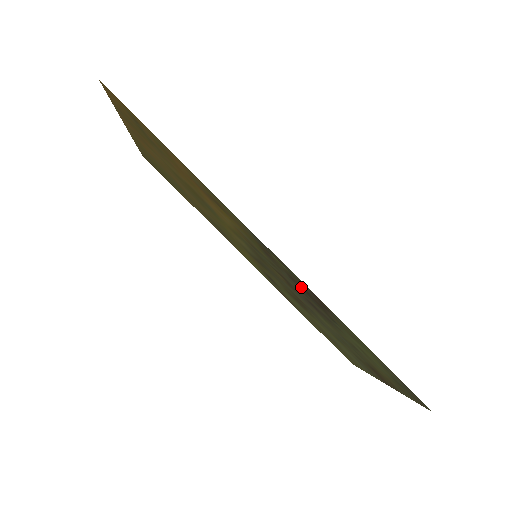
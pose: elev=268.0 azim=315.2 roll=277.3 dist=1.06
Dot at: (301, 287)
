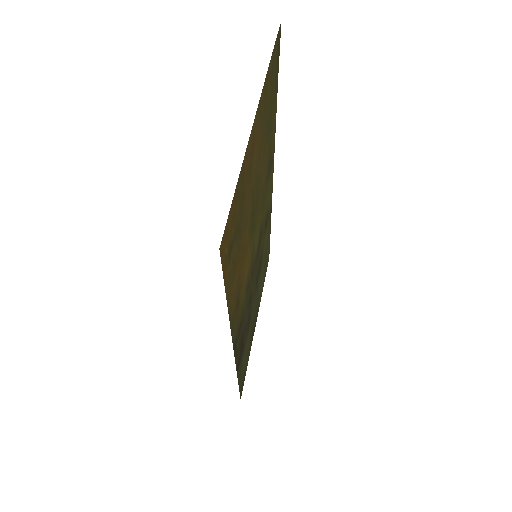
Dot at: (242, 342)
